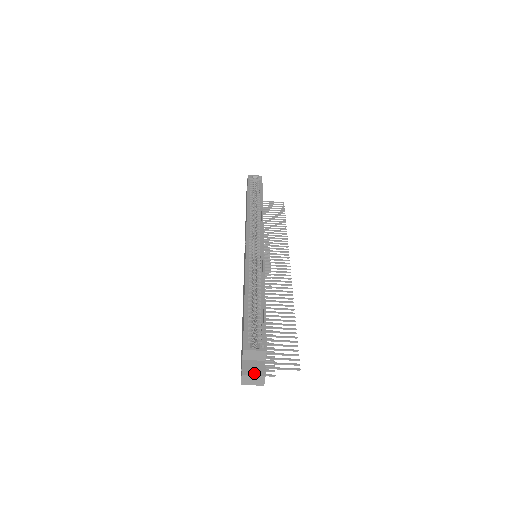
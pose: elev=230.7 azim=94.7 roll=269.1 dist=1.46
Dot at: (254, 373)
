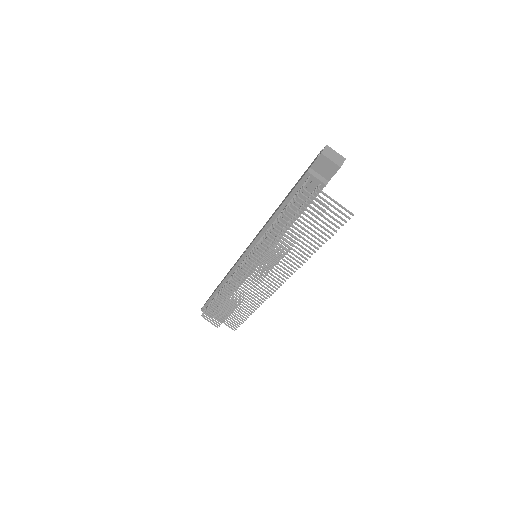
Dot at: (335, 153)
